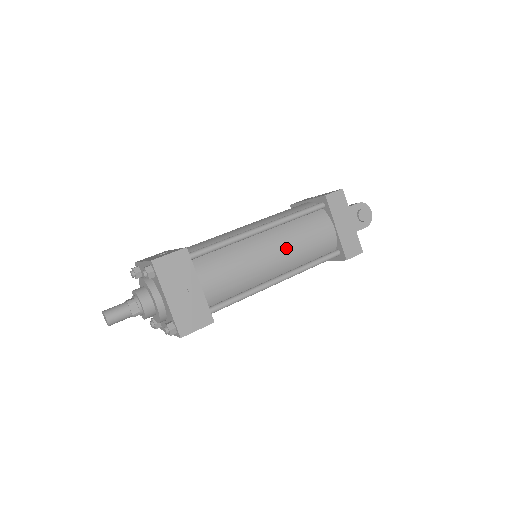
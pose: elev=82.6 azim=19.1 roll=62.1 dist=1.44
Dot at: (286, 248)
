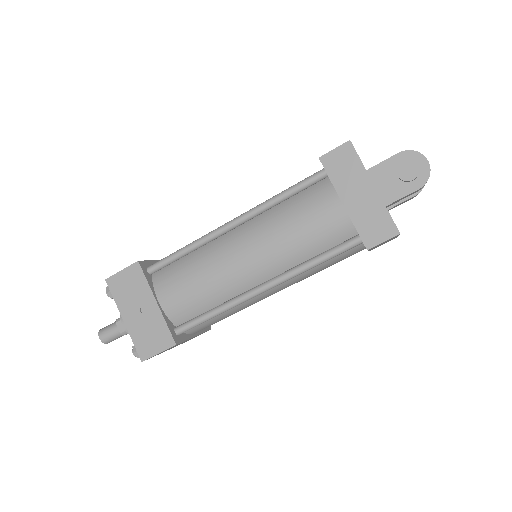
Dot at: (264, 245)
